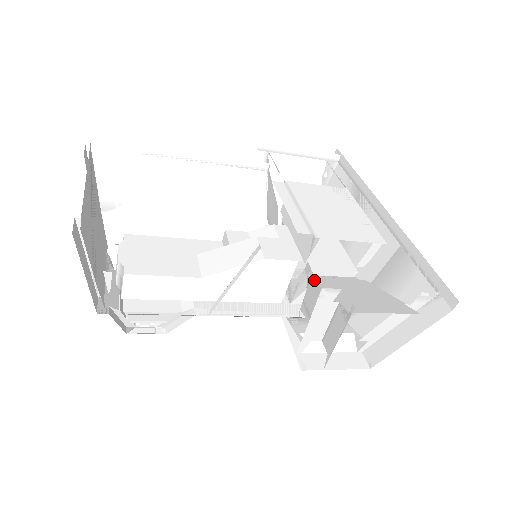
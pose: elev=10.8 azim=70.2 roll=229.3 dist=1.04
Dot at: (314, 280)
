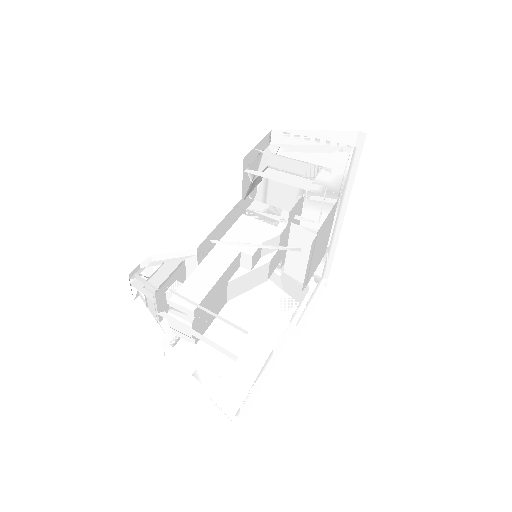
Dot at: (282, 281)
